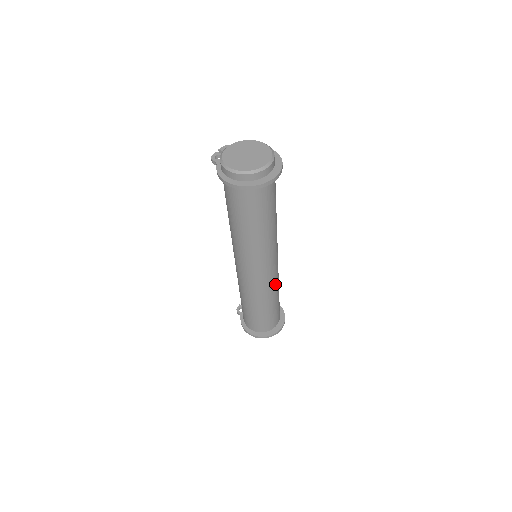
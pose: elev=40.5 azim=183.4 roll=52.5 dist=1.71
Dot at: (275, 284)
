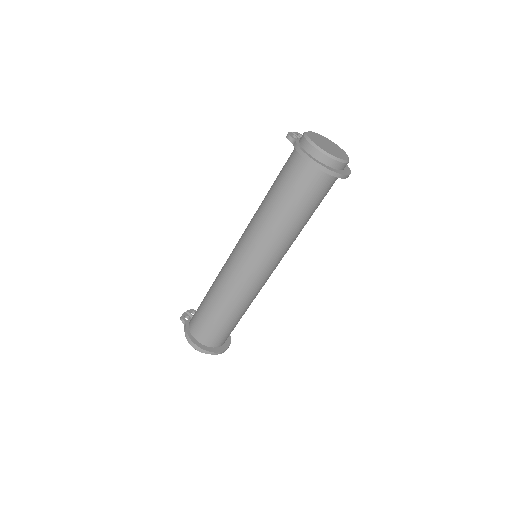
Dot at: occluded
